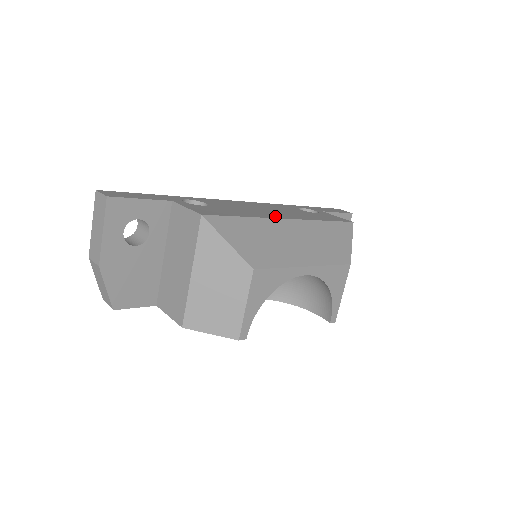
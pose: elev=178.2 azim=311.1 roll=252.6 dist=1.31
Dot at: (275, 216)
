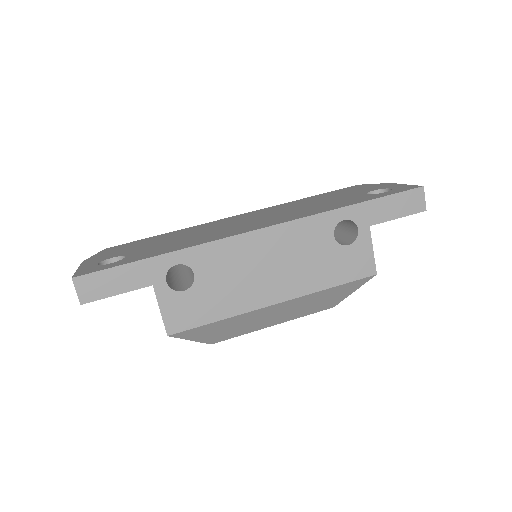
Dot at: (263, 300)
